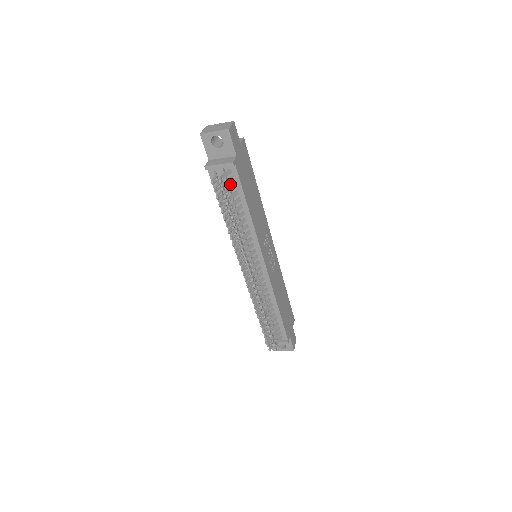
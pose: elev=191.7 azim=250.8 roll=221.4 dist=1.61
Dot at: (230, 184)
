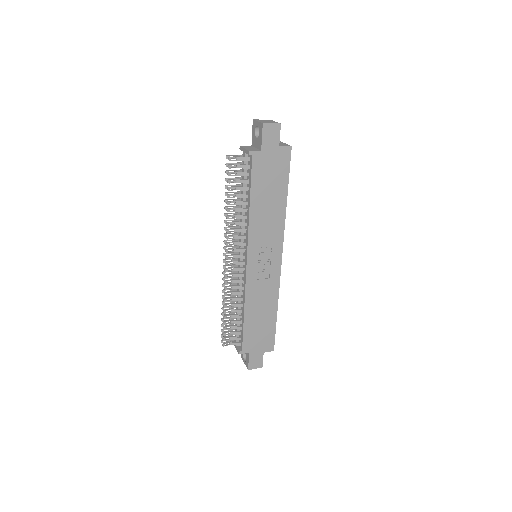
Dot at: (248, 171)
